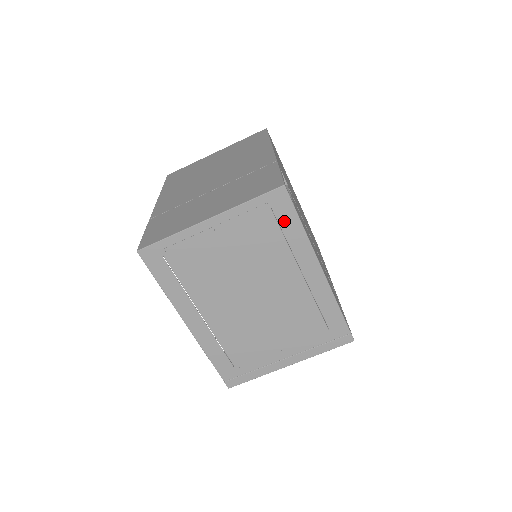
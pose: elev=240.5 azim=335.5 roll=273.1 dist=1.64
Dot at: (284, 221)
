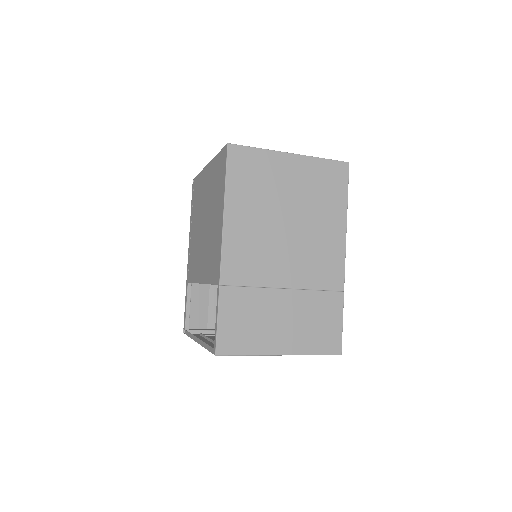
Dot at: occluded
